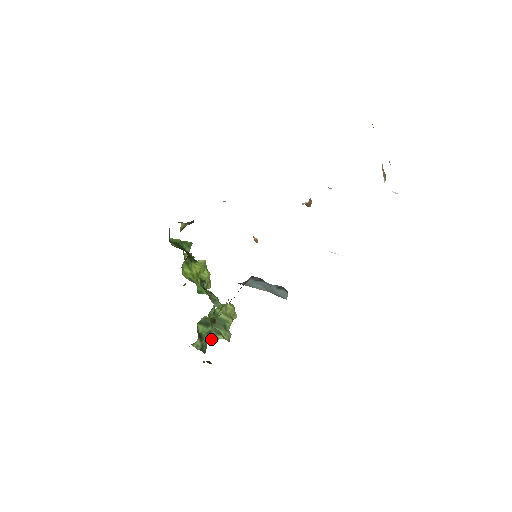
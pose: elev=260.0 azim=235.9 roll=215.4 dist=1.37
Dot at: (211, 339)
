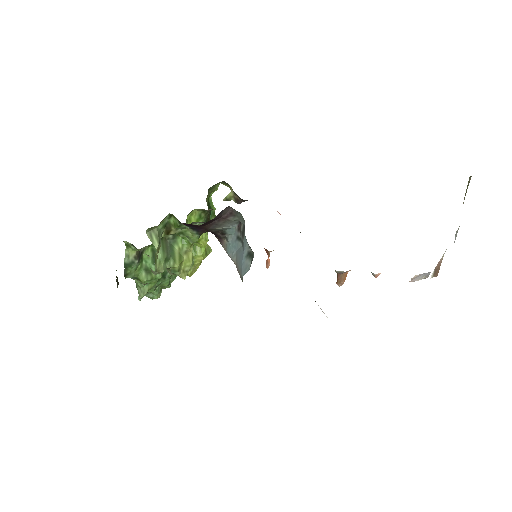
Dot at: (148, 233)
